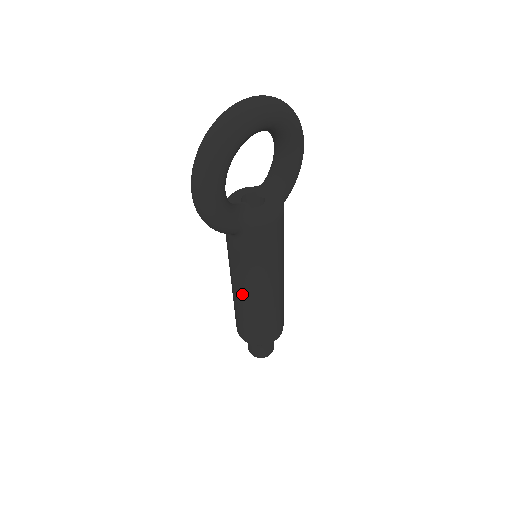
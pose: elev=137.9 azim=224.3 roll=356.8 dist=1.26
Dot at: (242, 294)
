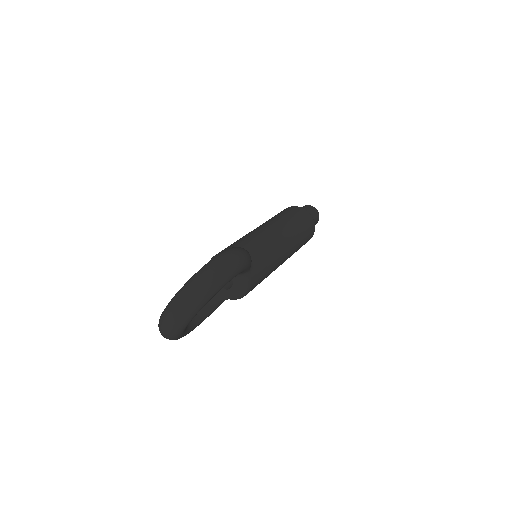
Dot at: occluded
